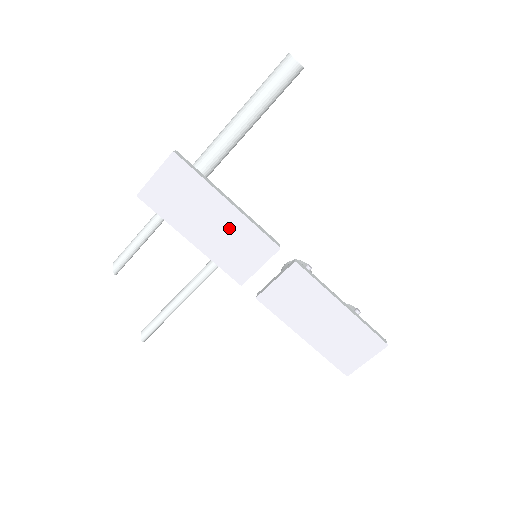
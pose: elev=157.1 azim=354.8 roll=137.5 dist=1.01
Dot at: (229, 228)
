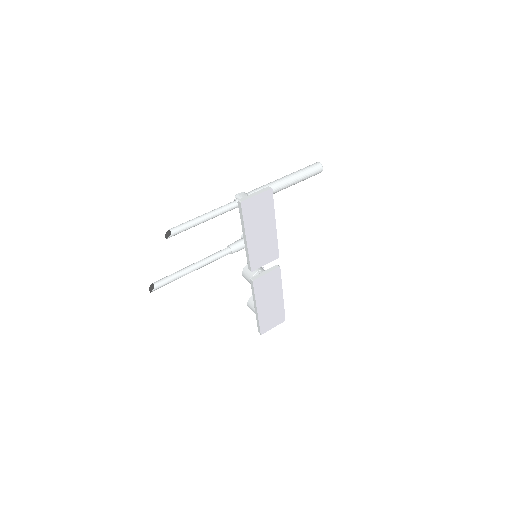
Dot at: (267, 239)
